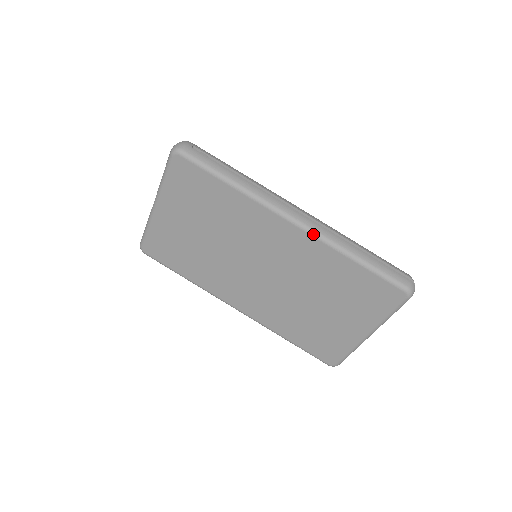
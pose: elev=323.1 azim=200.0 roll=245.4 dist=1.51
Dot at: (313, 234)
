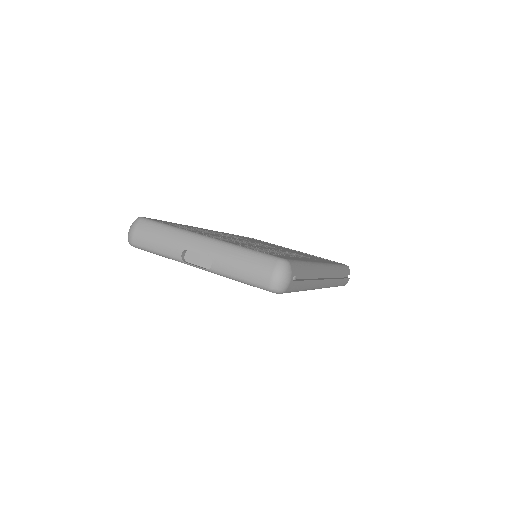
Dot at: occluded
